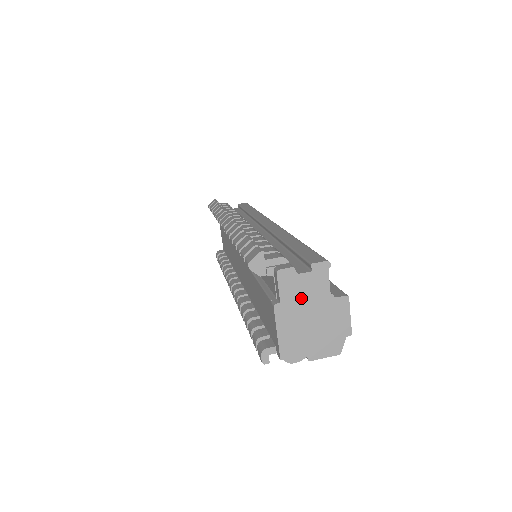
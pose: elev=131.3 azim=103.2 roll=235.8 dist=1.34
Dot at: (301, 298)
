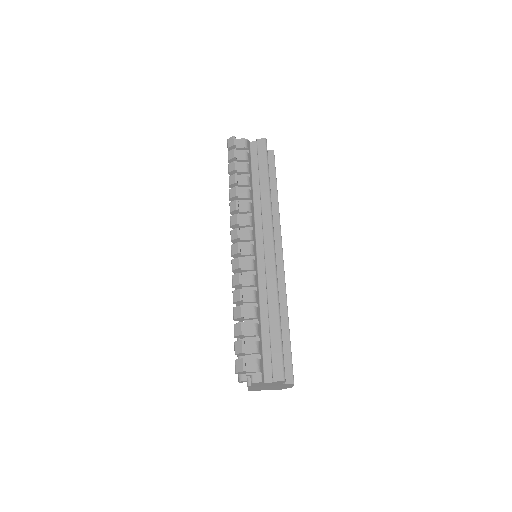
Dot at: (264, 385)
